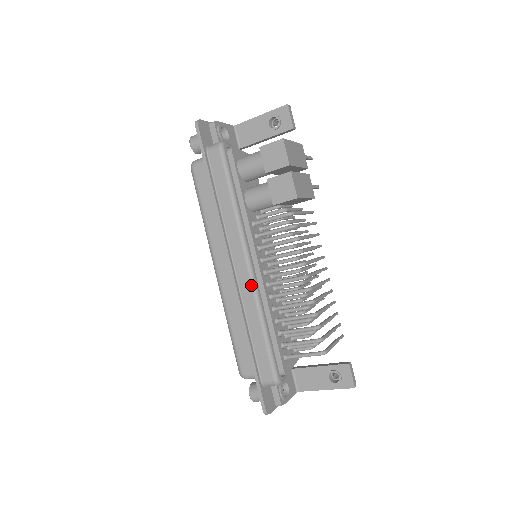
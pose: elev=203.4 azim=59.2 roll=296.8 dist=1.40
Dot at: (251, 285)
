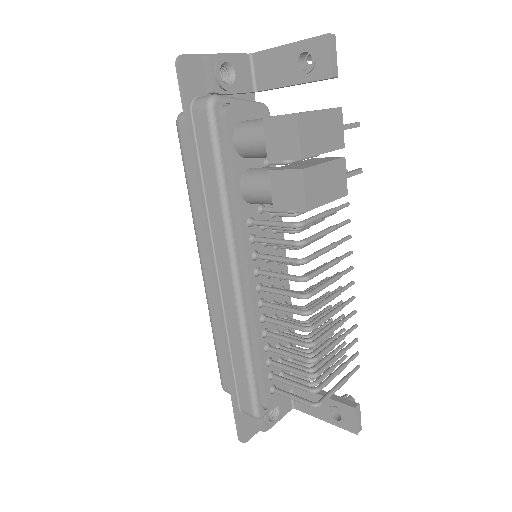
Dot at: (236, 305)
